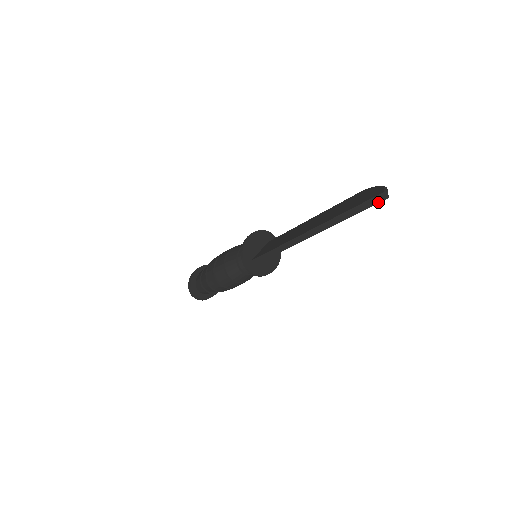
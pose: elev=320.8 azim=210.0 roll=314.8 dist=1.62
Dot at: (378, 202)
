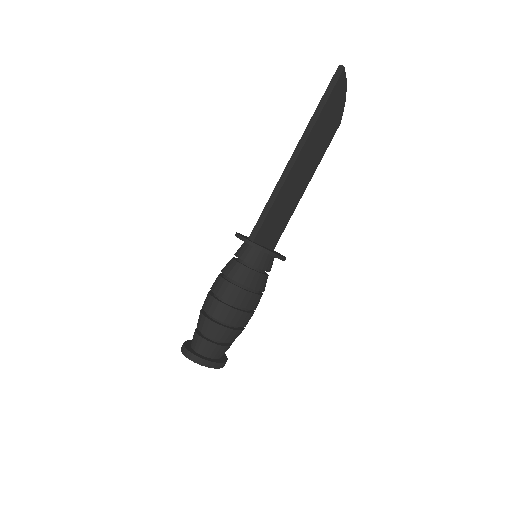
Dot at: (338, 77)
